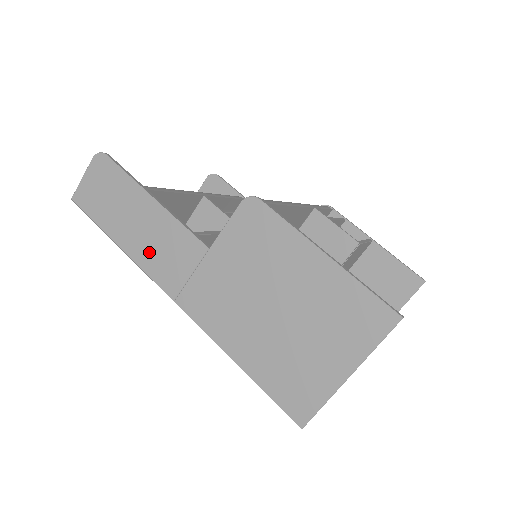
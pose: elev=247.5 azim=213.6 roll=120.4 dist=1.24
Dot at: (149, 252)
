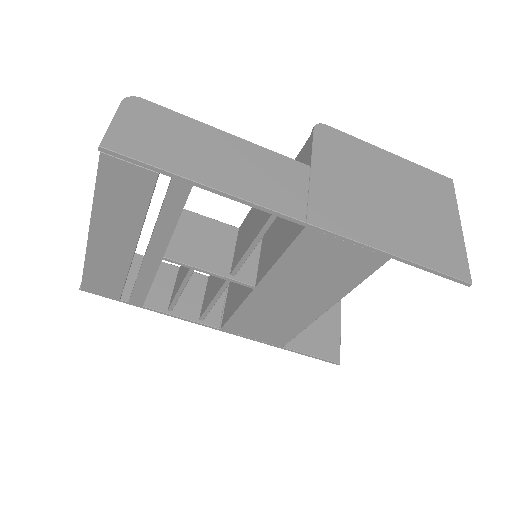
Dot at: (251, 182)
